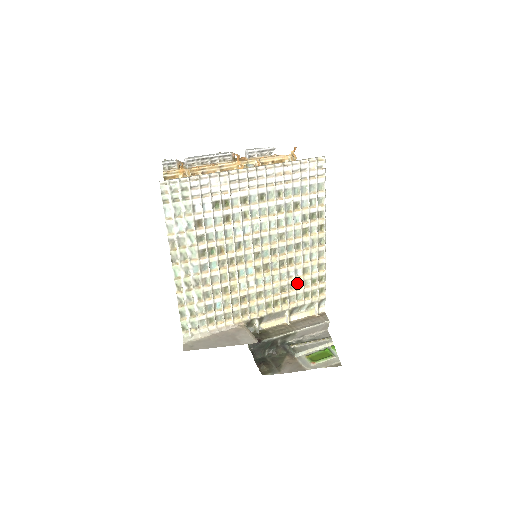
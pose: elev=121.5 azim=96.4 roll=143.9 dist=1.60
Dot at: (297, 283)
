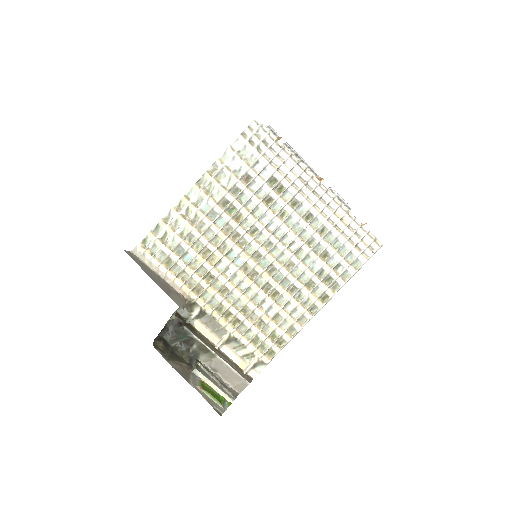
Dot at: (260, 320)
